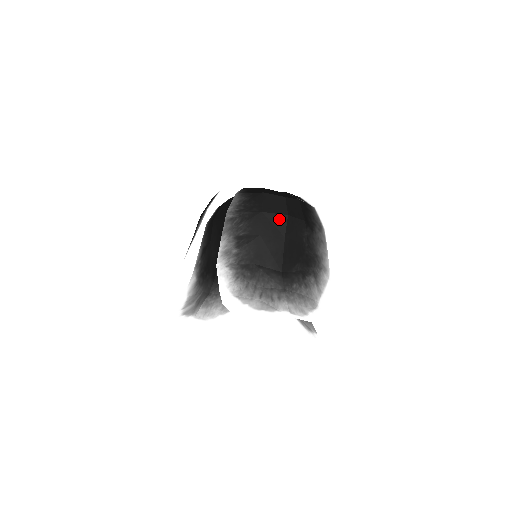
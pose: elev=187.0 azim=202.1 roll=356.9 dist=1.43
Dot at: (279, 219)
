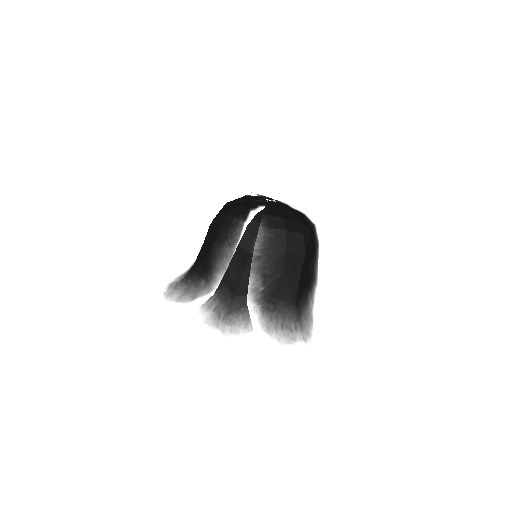
Dot at: (298, 258)
